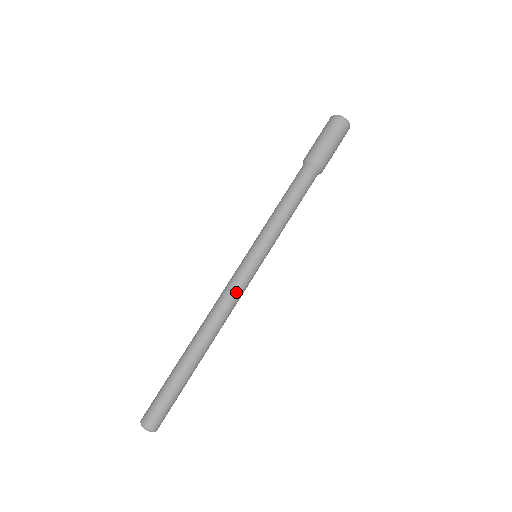
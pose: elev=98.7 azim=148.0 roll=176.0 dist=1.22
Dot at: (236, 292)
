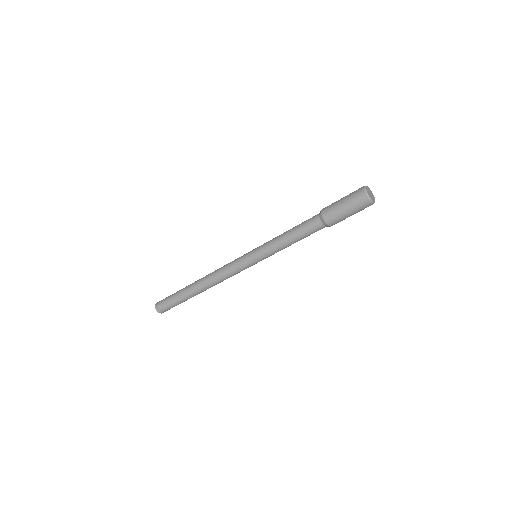
Dot at: occluded
